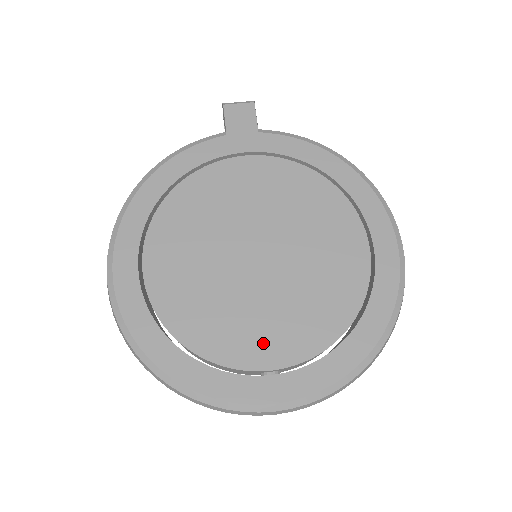
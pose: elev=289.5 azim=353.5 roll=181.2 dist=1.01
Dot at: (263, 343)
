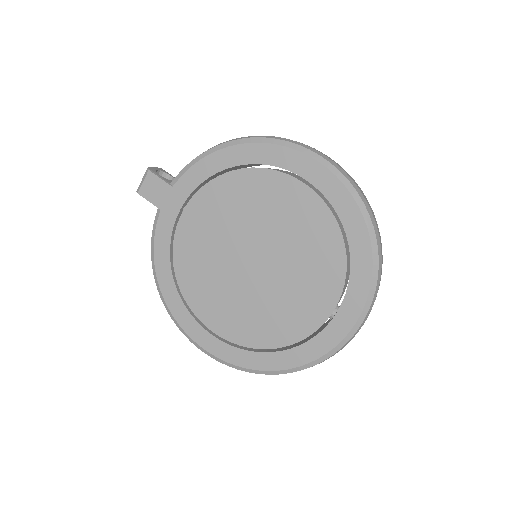
Dot at: (310, 306)
